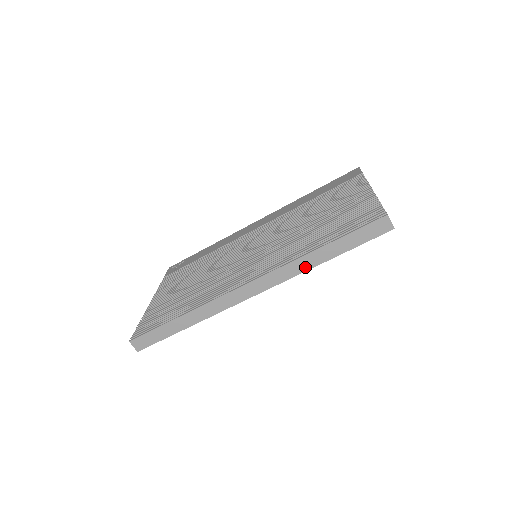
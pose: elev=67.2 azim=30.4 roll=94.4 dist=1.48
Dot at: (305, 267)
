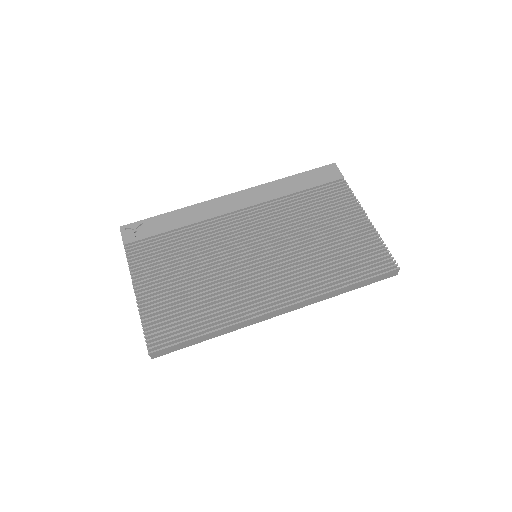
Dot at: (328, 297)
